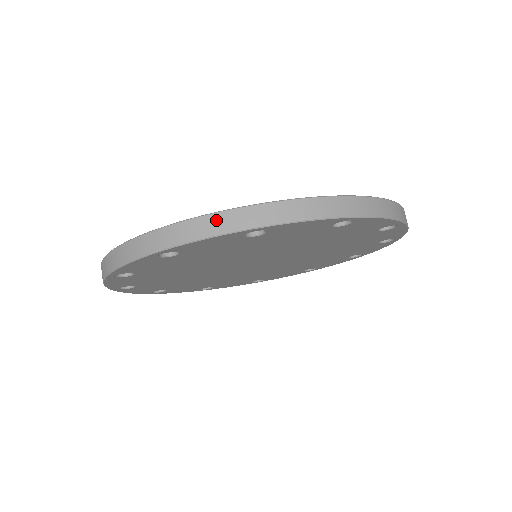
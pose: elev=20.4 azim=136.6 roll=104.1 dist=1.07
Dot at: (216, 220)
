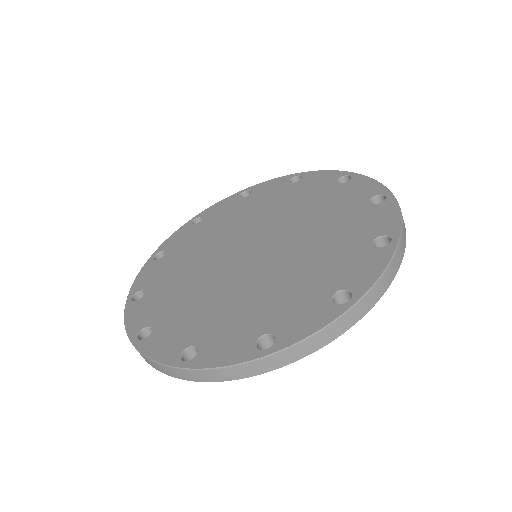
Dot at: (239, 370)
